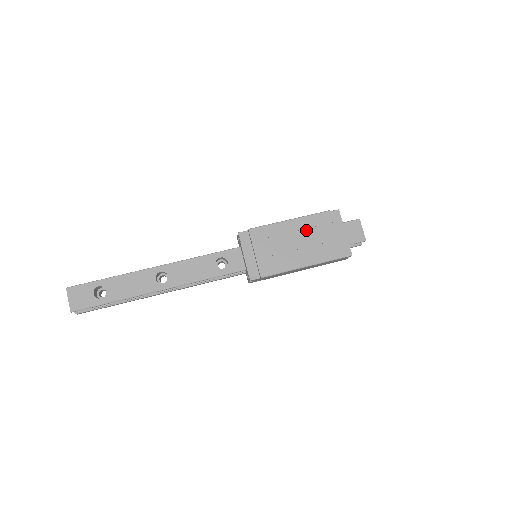
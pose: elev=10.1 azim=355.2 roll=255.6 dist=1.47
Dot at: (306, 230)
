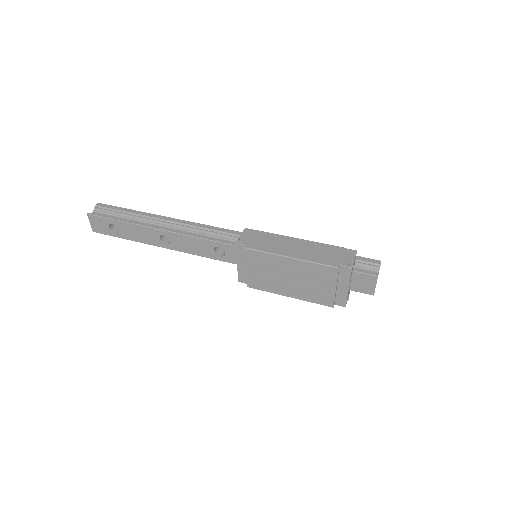
Dot at: (304, 273)
